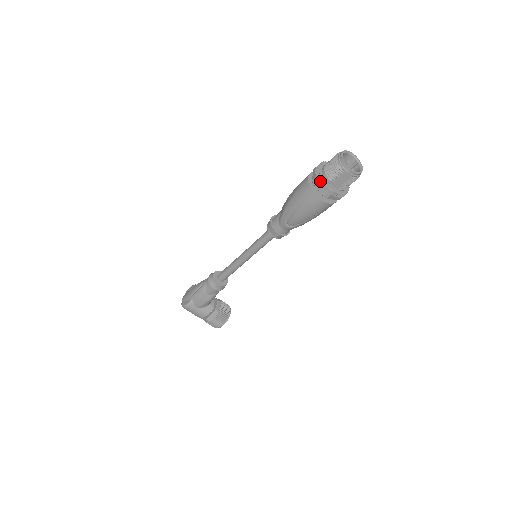
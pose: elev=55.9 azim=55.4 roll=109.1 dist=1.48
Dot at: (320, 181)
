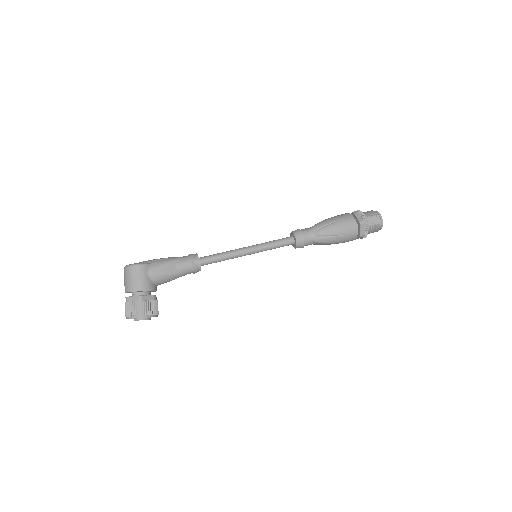
Dot at: (361, 213)
